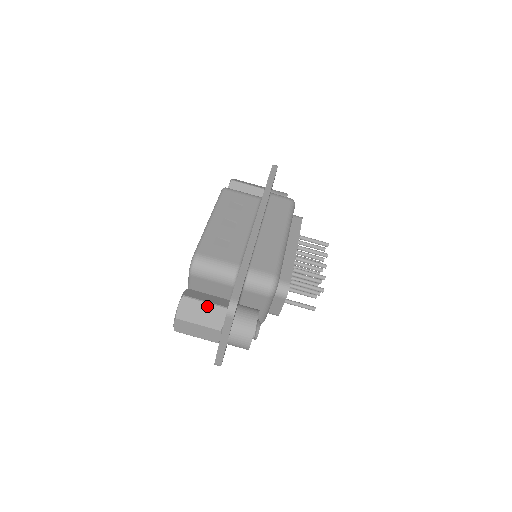
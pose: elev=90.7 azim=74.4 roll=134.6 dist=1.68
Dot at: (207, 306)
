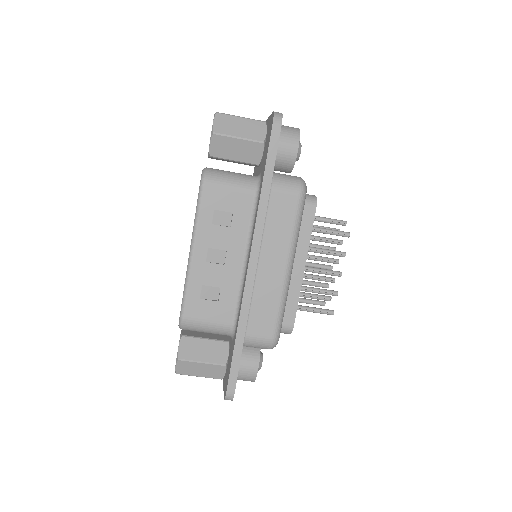
Dot at: (205, 366)
